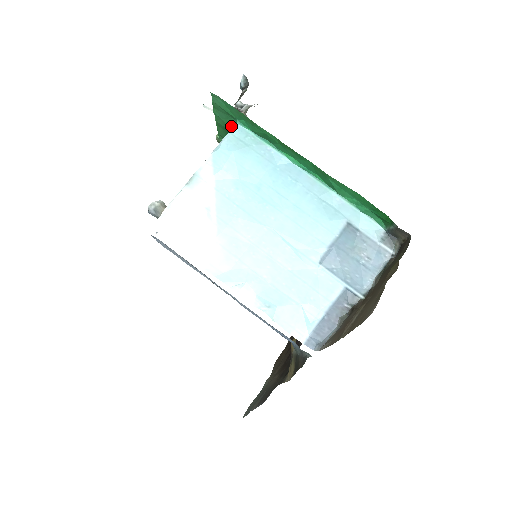
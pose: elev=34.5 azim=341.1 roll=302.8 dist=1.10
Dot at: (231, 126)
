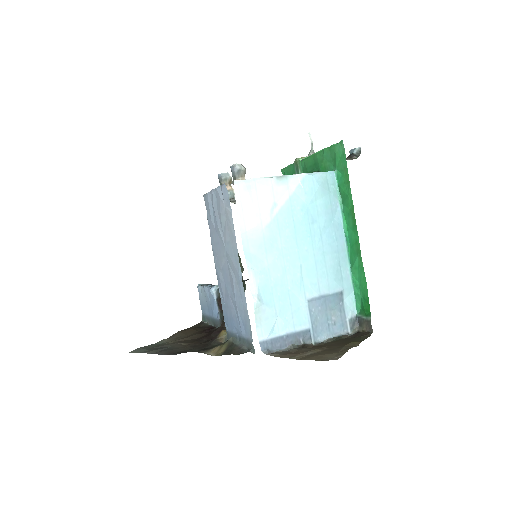
Dot at: (325, 167)
